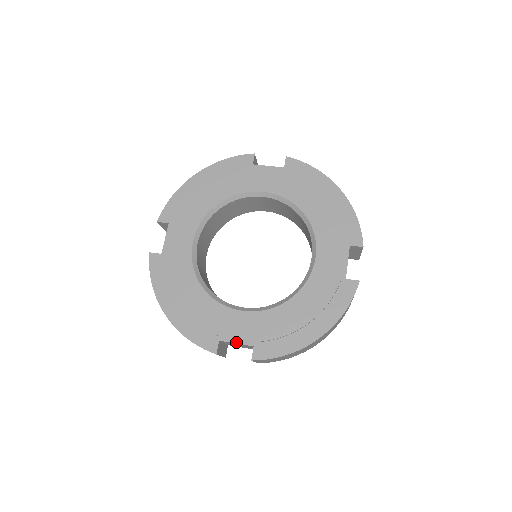
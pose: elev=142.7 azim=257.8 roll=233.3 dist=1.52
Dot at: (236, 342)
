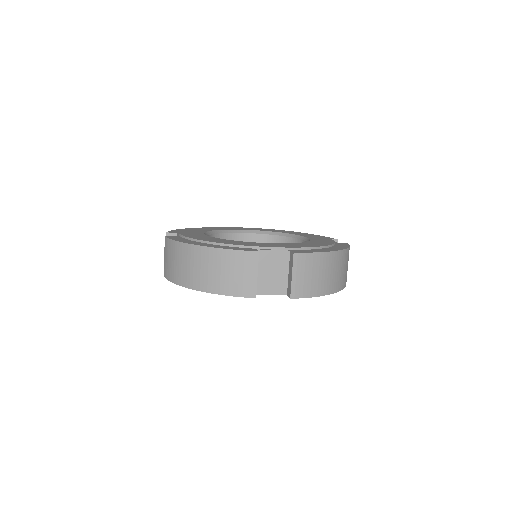
Dot at: (273, 250)
